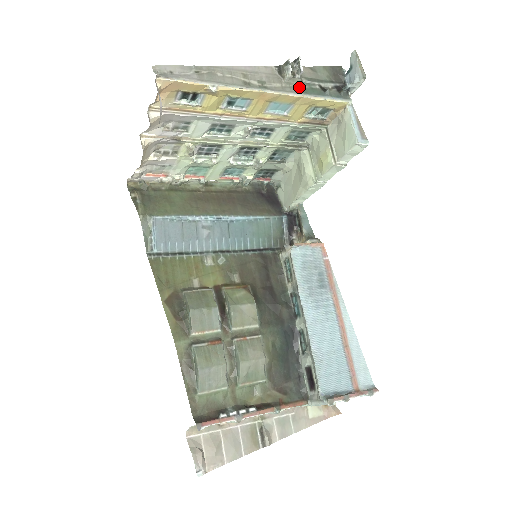
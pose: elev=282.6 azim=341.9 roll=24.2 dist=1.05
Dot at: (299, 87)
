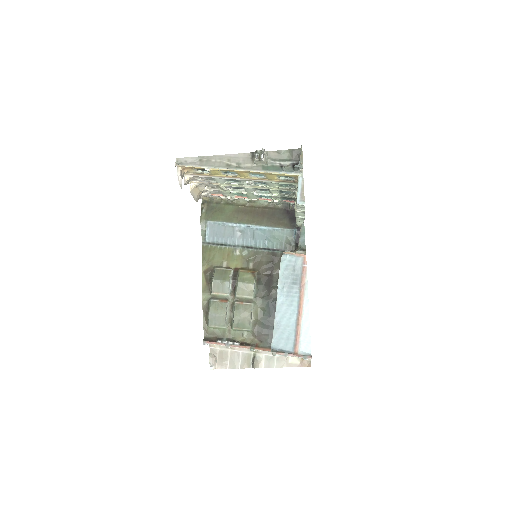
Dot at: (264, 166)
